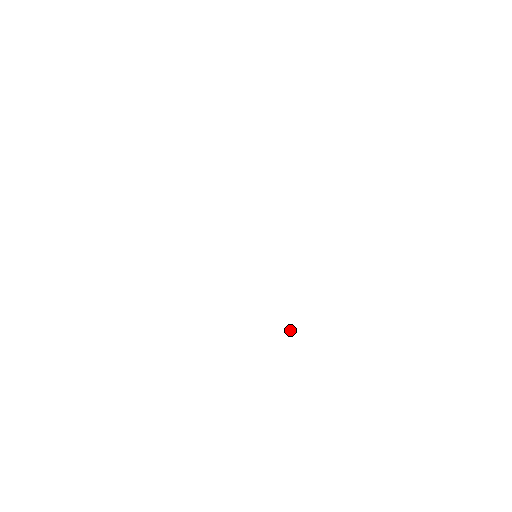
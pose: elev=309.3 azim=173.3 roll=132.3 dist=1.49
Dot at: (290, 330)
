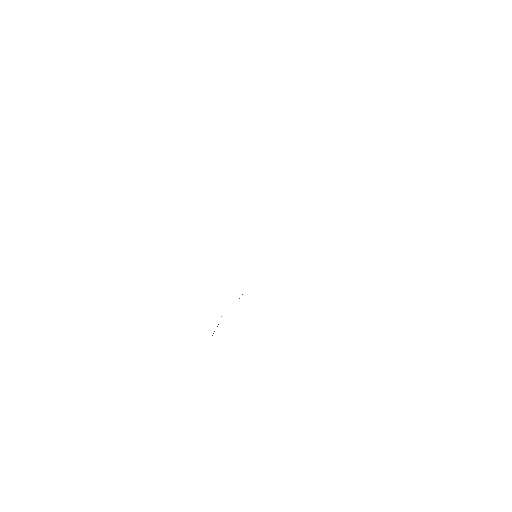
Dot at: occluded
